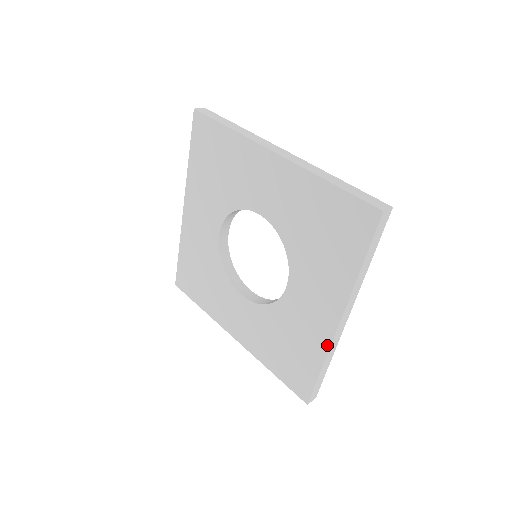
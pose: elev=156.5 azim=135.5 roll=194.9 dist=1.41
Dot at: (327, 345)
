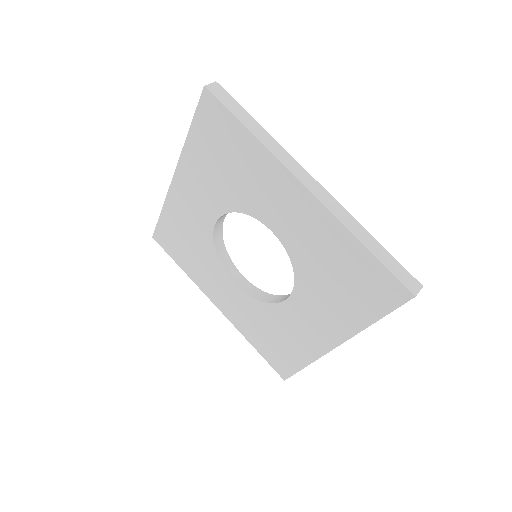
Dot at: (317, 355)
